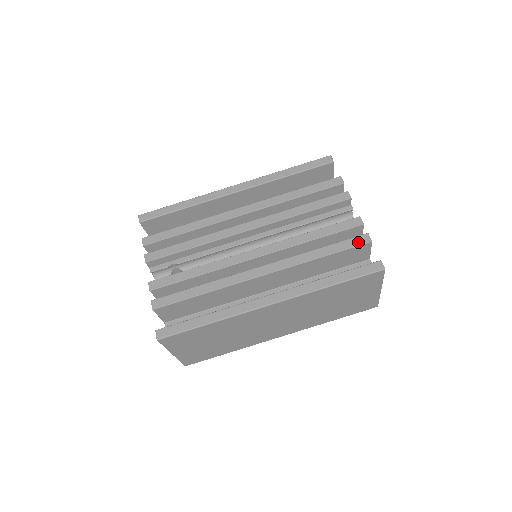
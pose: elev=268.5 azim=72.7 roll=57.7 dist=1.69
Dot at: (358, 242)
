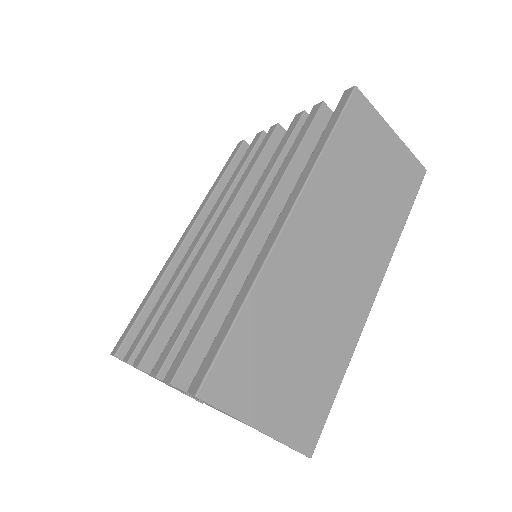
Dot at: (313, 115)
